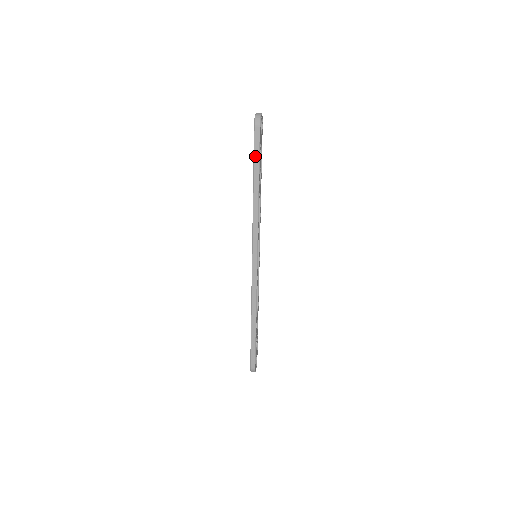
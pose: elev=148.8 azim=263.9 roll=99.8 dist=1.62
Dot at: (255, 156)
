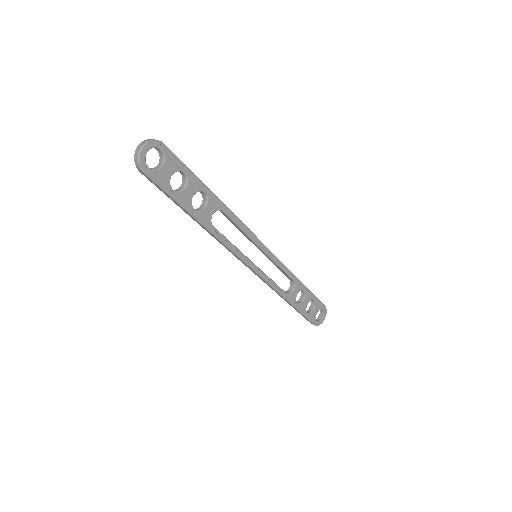
Dot at: (168, 196)
